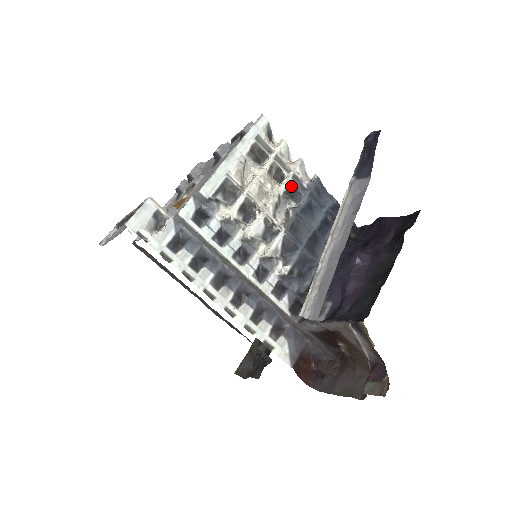
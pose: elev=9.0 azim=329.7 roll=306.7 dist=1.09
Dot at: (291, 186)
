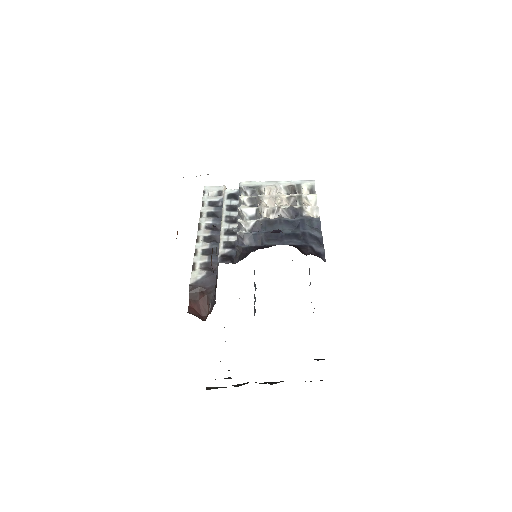
Dot at: (294, 210)
